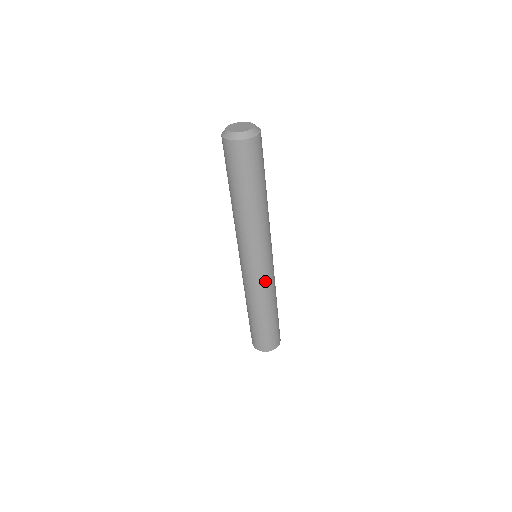
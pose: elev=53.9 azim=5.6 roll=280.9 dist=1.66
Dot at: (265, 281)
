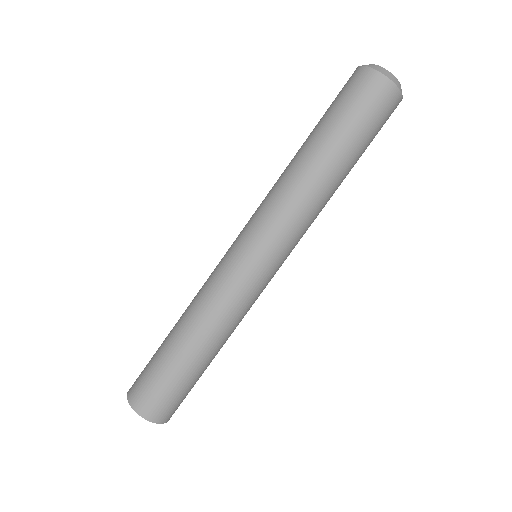
Dot at: (224, 279)
